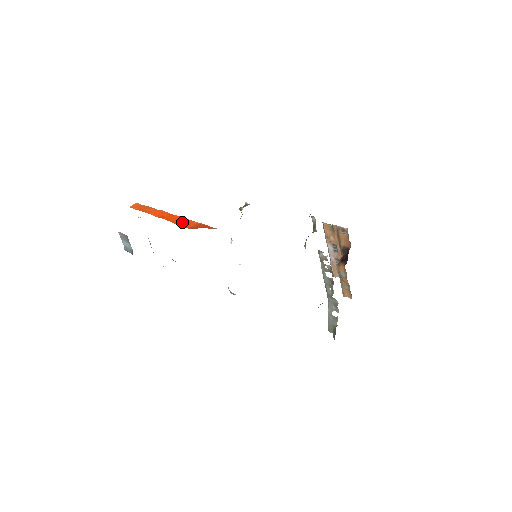
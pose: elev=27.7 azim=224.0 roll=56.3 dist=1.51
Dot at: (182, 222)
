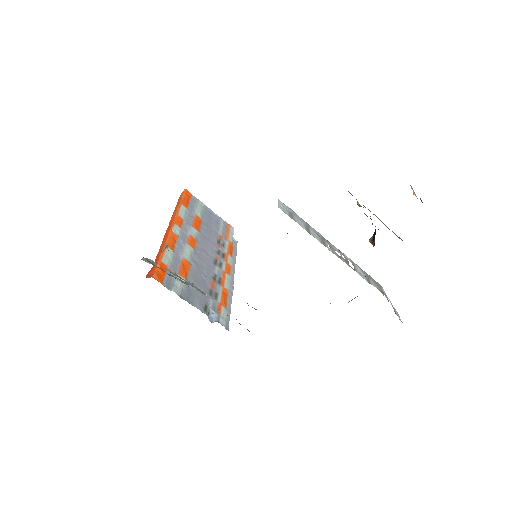
Dot at: (160, 249)
